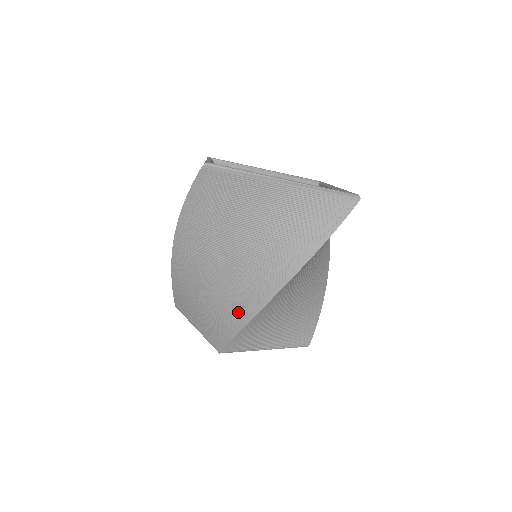
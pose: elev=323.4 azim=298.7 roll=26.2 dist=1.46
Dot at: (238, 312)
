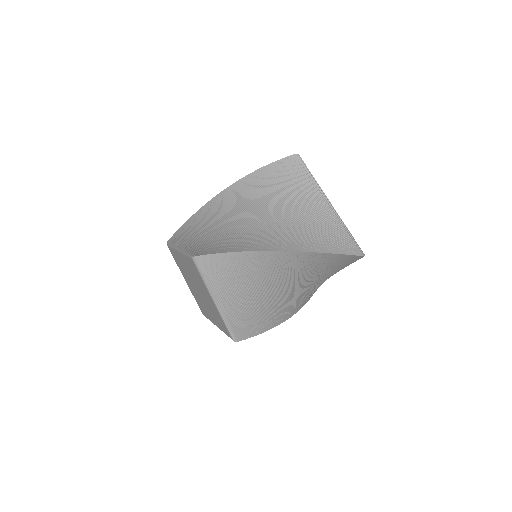
Dot at: (232, 245)
